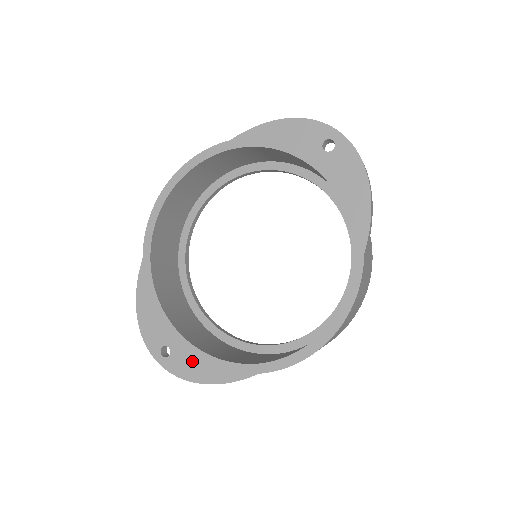
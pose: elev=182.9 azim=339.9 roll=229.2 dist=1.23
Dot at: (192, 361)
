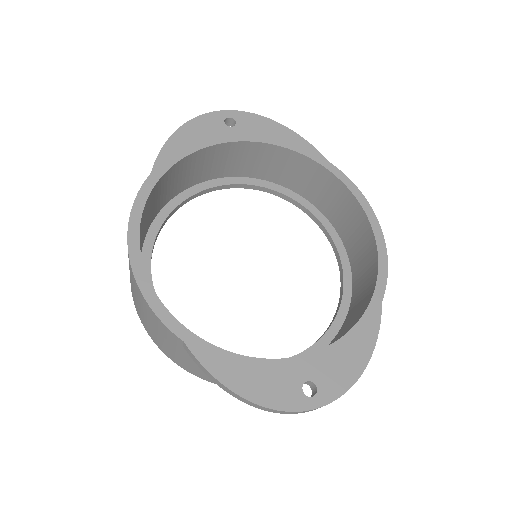
Dot at: (337, 362)
